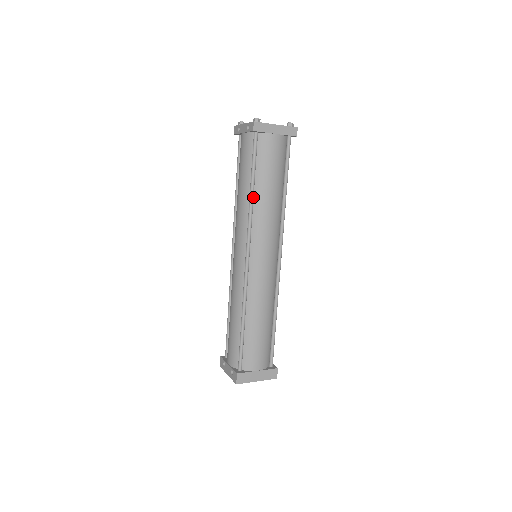
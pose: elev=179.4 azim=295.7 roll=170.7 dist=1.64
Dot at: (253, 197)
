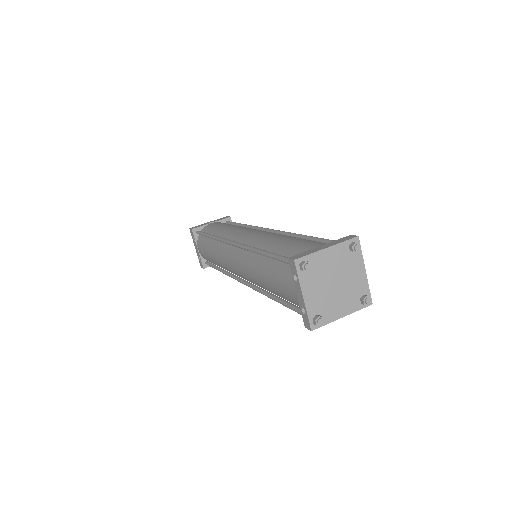
Dot at: occluded
